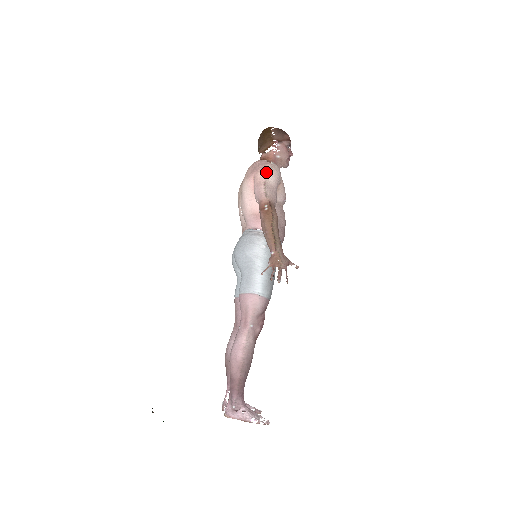
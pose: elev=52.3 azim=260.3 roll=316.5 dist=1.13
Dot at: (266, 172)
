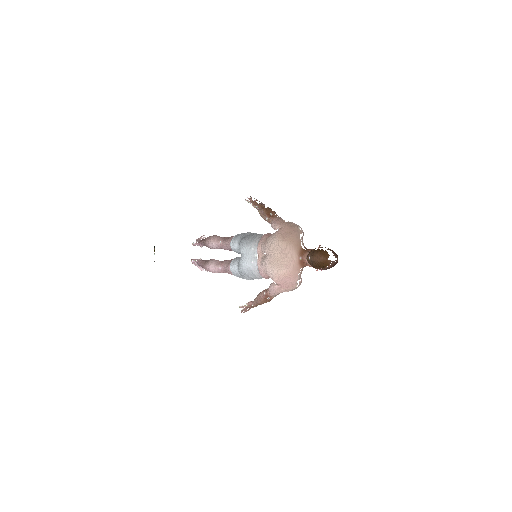
Dot at: (287, 291)
